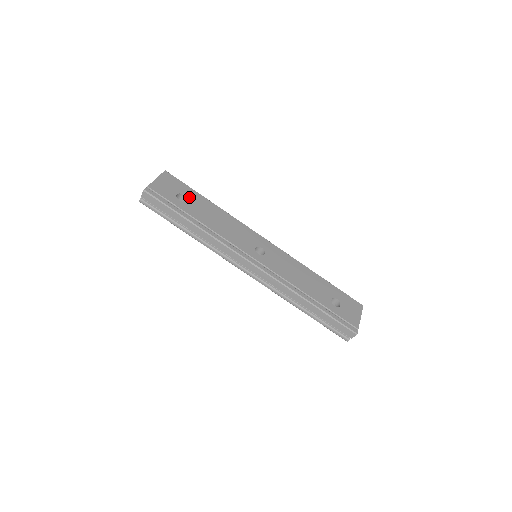
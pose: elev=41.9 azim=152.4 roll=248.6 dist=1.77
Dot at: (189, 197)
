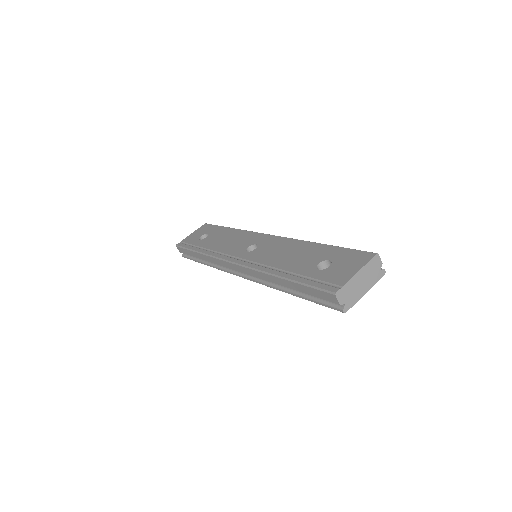
Dot at: (211, 233)
